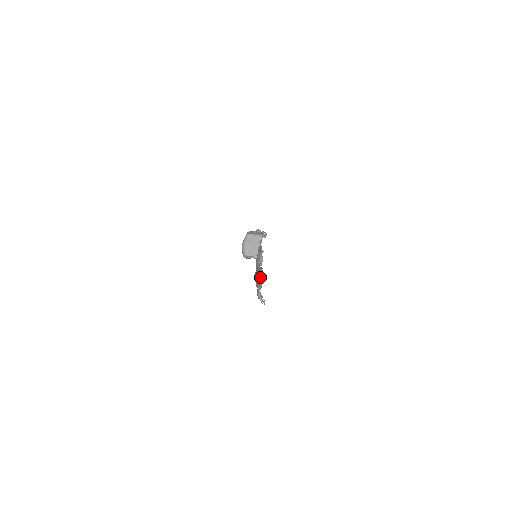
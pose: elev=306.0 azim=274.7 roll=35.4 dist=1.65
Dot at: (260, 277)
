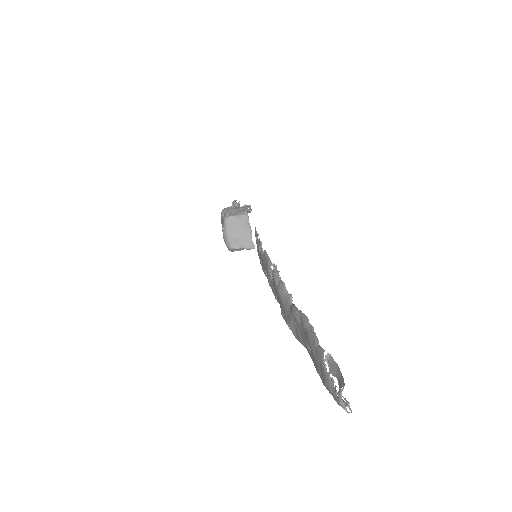
Dot at: (325, 357)
